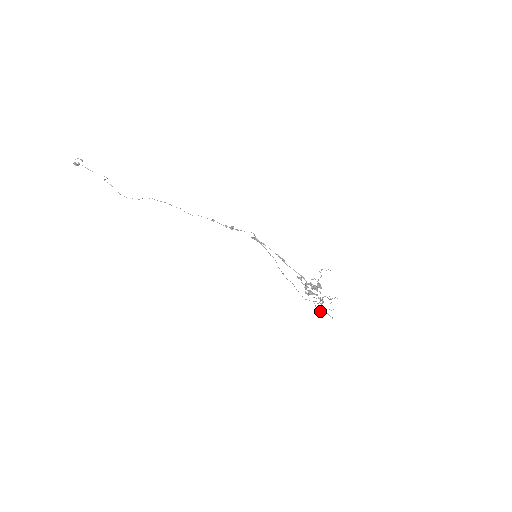
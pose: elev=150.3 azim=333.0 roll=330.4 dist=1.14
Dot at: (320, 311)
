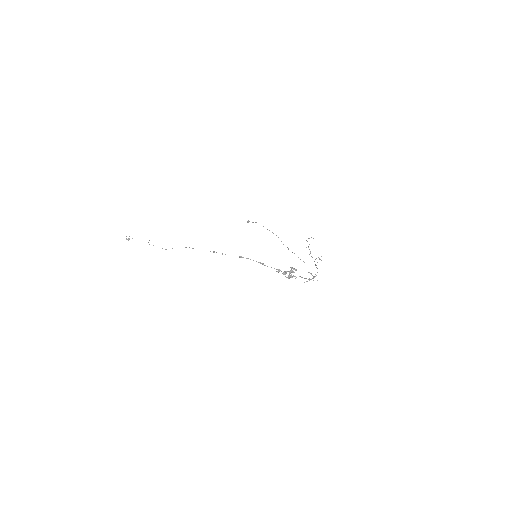
Dot at: occluded
